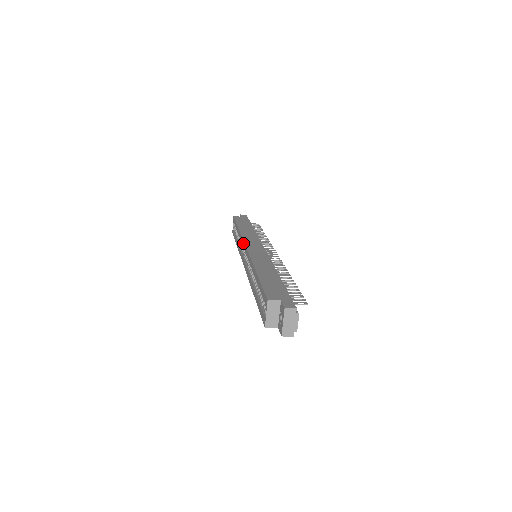
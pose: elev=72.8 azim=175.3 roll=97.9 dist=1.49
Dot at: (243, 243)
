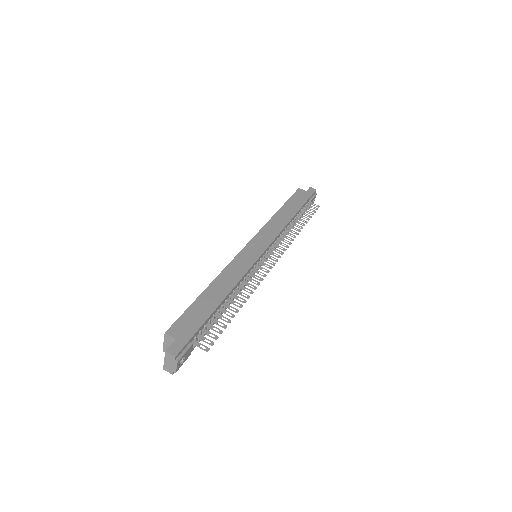
Dot at: (255, 236)
